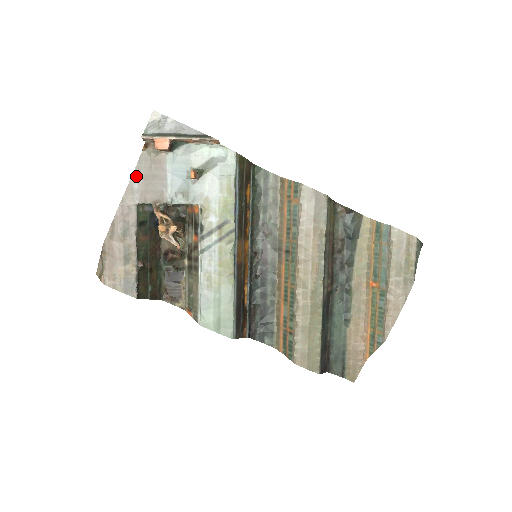
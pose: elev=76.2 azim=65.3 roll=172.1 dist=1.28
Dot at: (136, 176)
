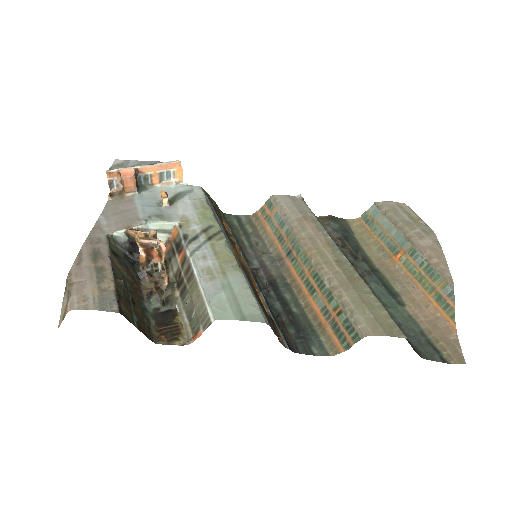
Dot at: (103, 217)
